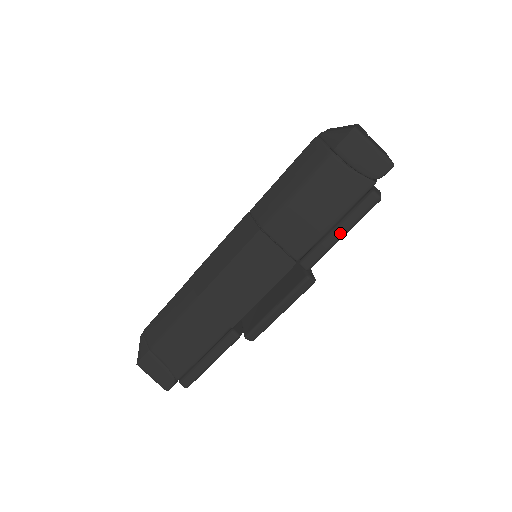
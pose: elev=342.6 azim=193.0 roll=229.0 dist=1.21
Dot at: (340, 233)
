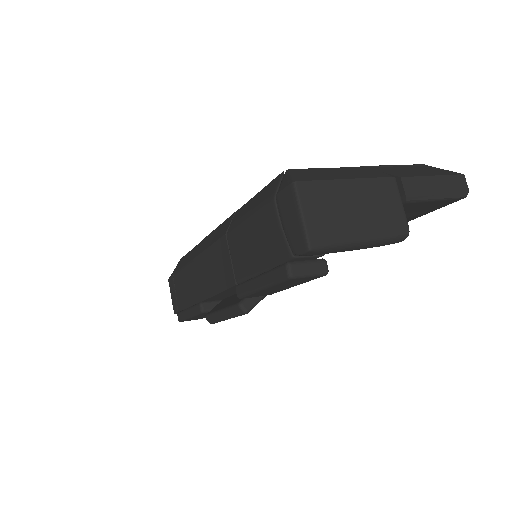
Dot at: (259, 284)
